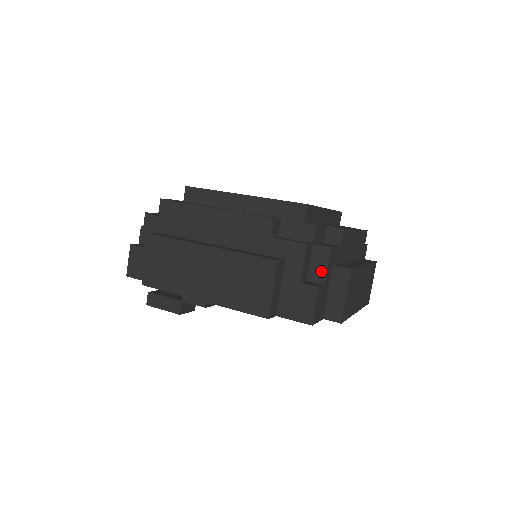
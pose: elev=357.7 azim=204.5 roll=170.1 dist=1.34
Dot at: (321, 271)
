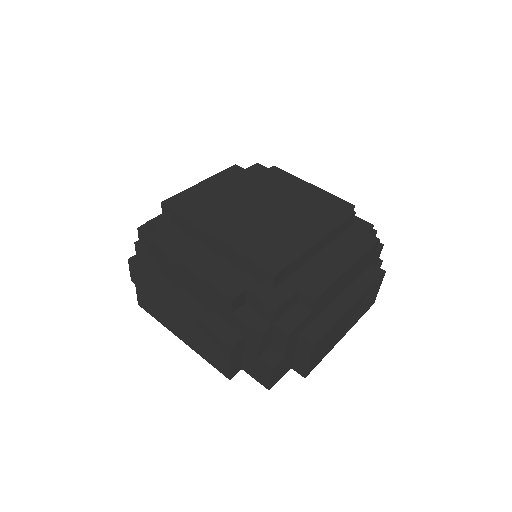
Dot at: (281, 347)
